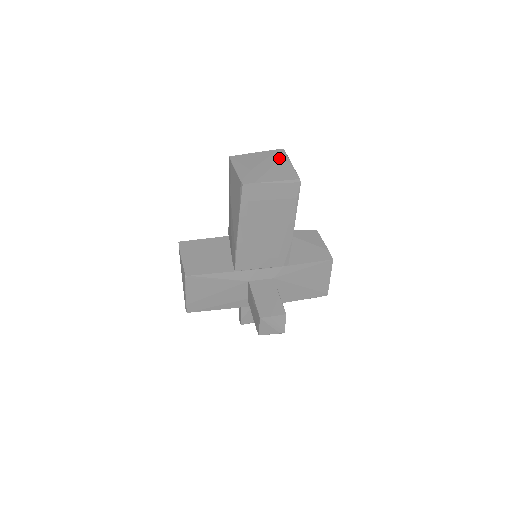
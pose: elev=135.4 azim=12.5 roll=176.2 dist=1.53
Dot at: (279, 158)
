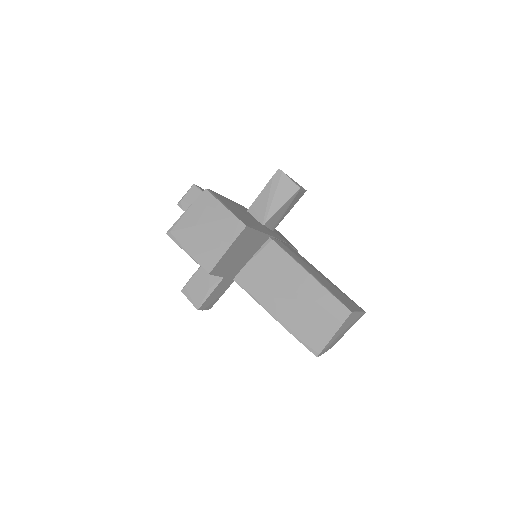
Dot at: occluded
